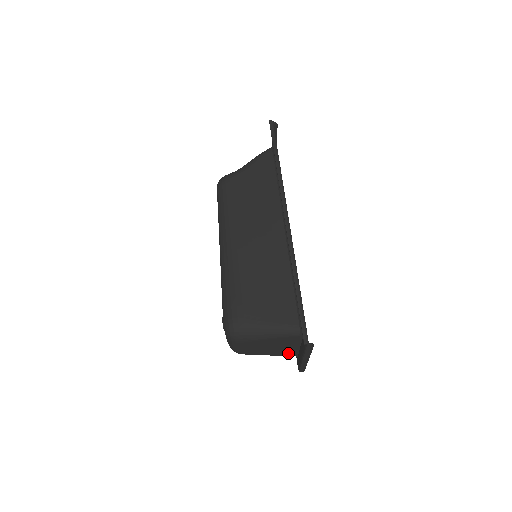
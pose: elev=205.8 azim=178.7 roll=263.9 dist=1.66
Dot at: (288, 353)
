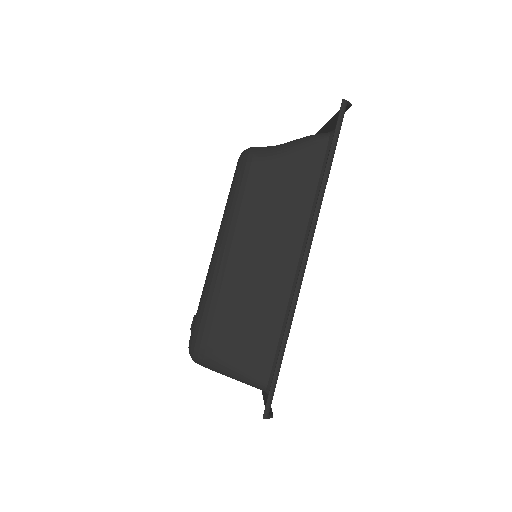
Dot at: occluded
